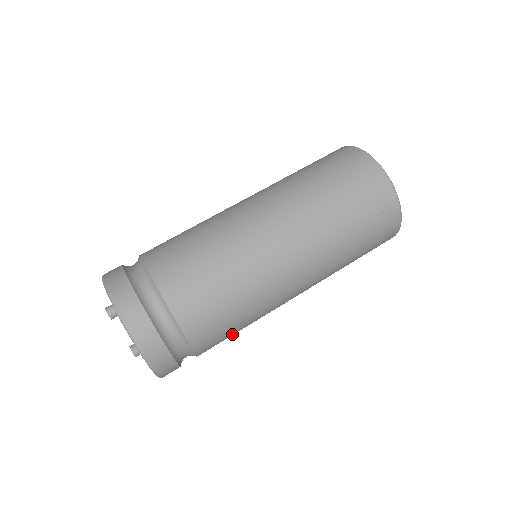
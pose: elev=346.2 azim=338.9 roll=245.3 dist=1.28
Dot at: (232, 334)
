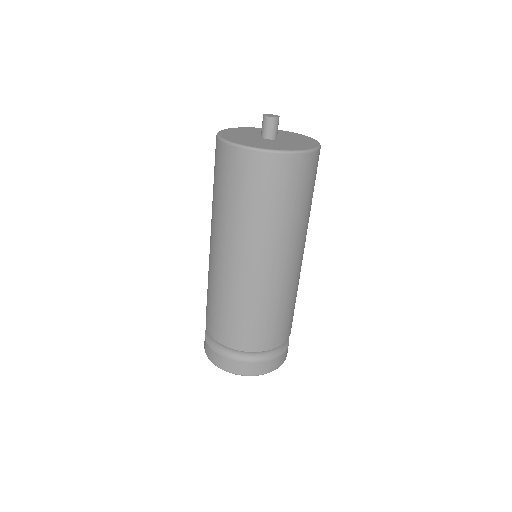
Dot at: occluded
